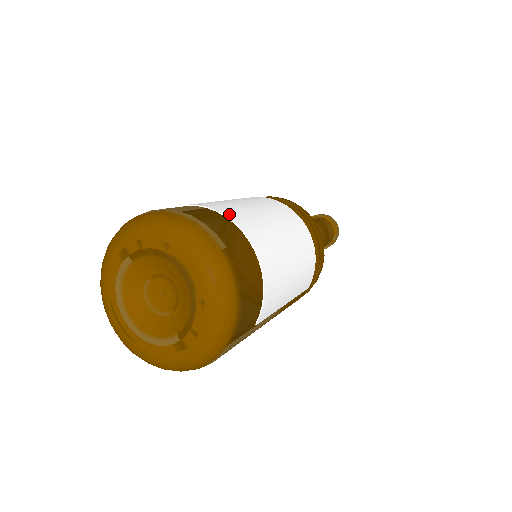
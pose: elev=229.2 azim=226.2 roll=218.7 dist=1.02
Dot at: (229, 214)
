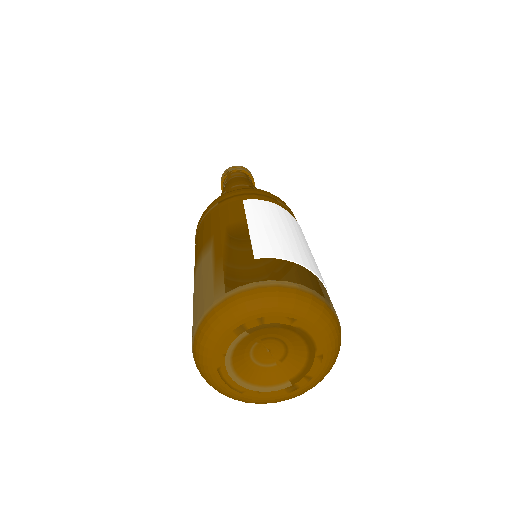
Dot at: (301, 260)
